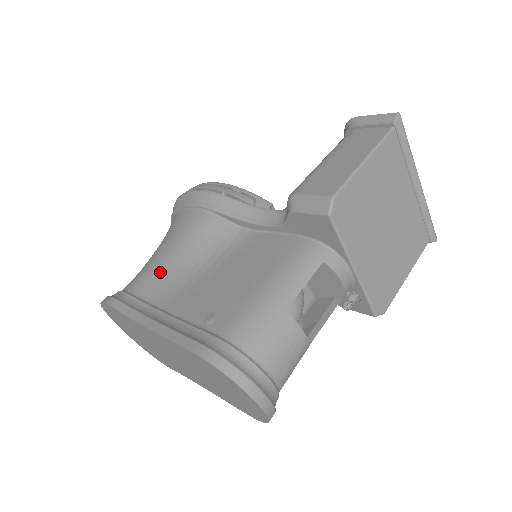
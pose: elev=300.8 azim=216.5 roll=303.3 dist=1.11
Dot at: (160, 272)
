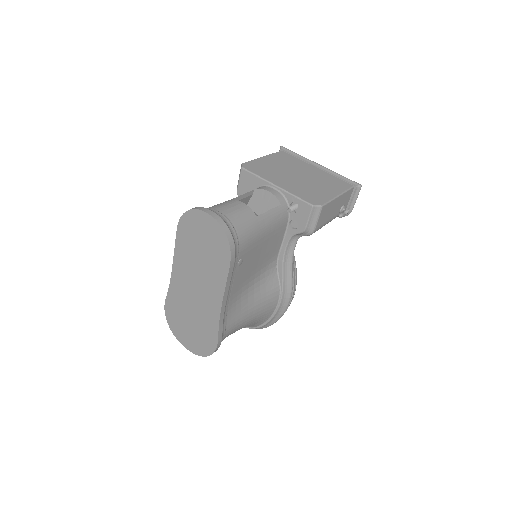
Dot at: occluded
